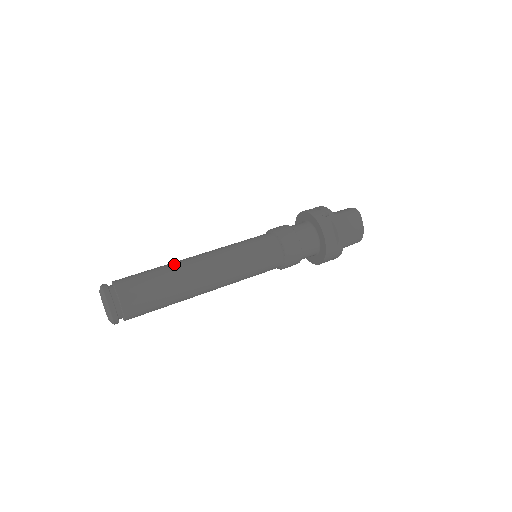
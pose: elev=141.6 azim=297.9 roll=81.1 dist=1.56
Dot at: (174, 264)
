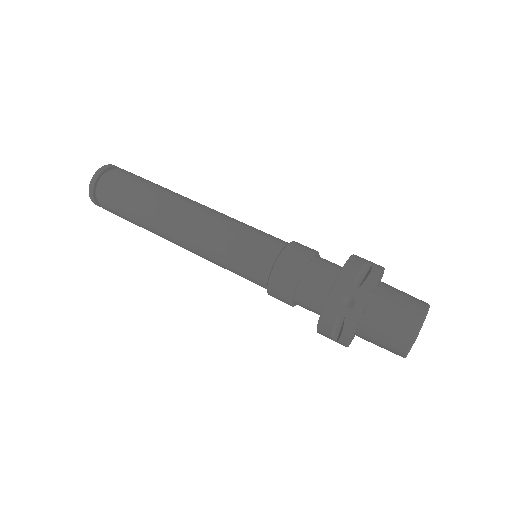
Dot at: (159, 201)
